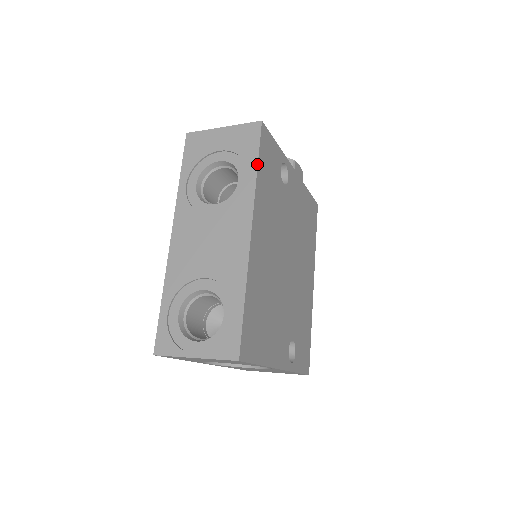
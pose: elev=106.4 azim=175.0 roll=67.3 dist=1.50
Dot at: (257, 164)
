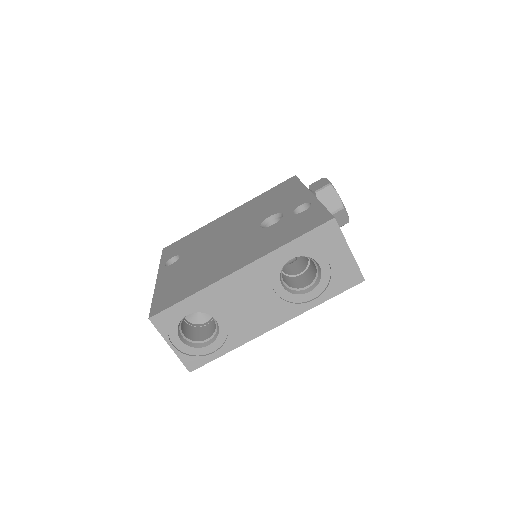
Dot at: occluded
